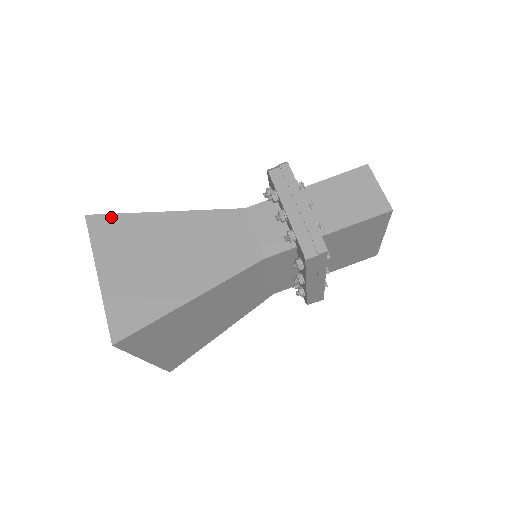
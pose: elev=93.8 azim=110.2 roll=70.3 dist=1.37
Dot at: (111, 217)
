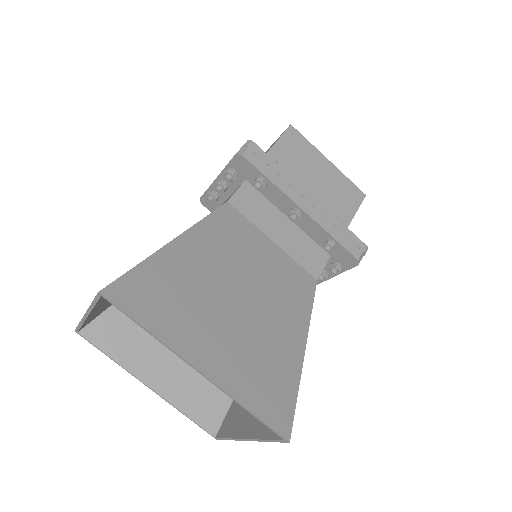
Dot at: occluded
